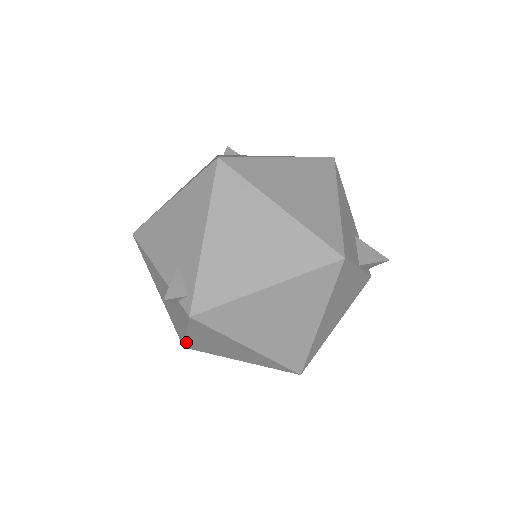
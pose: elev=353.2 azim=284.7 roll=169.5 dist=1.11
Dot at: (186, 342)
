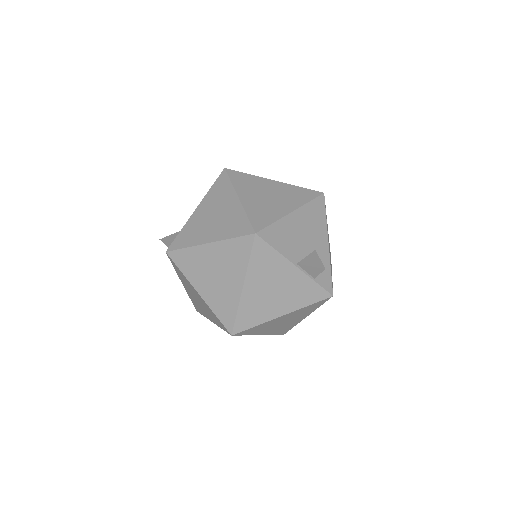
Dot at: (191, 299)
